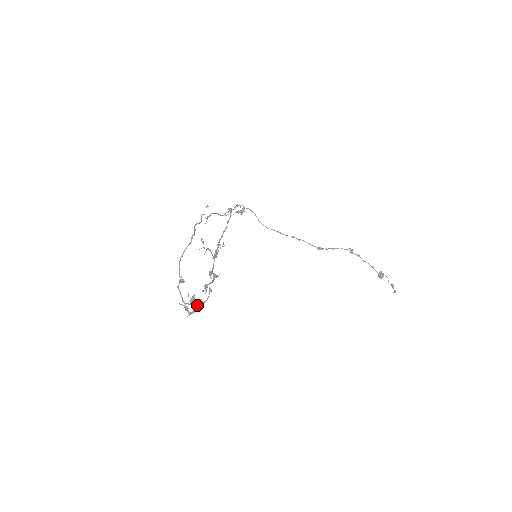
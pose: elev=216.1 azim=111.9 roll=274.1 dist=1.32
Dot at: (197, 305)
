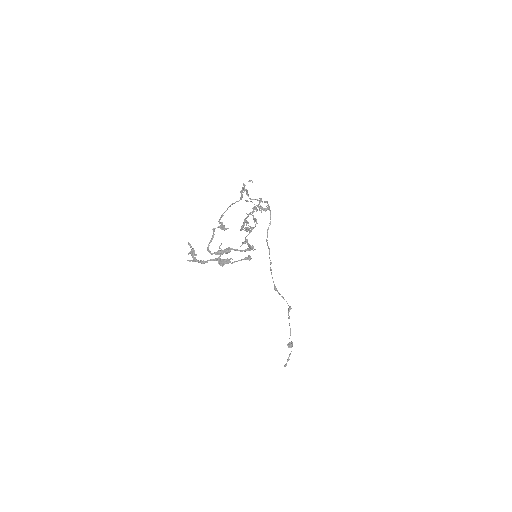
Dot at: (218, 260)
